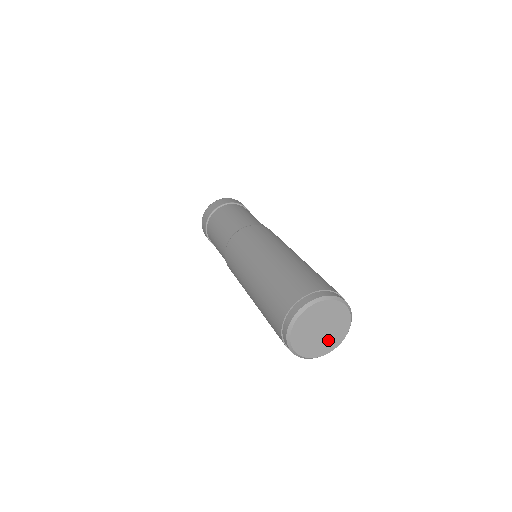
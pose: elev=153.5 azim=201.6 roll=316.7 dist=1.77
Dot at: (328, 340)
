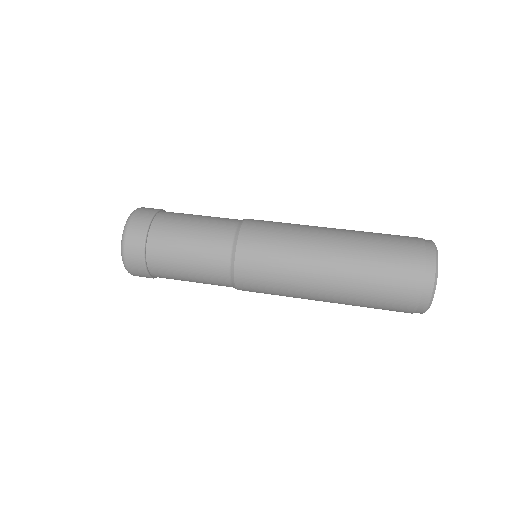
Dot at: occluded
